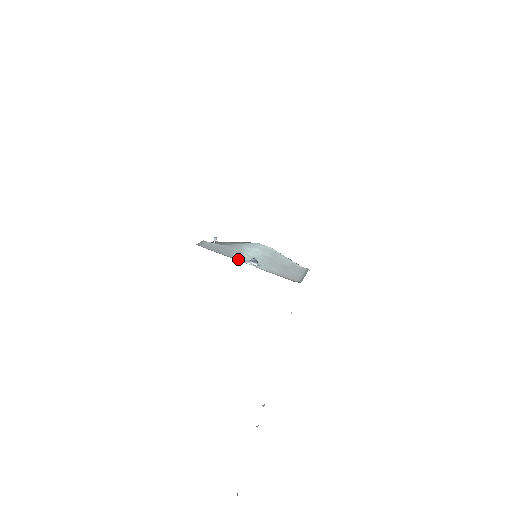
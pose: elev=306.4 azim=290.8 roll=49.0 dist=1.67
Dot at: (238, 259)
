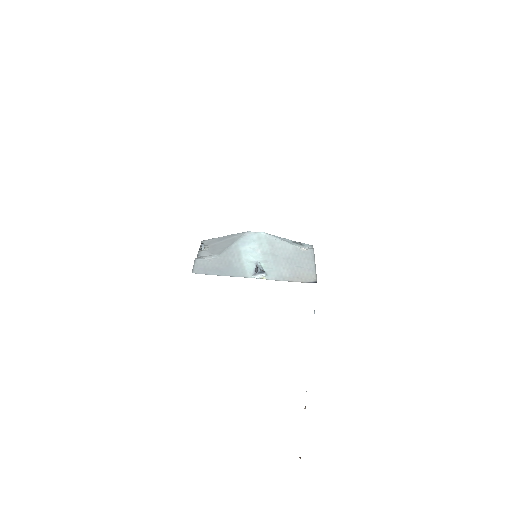
Dot at: (243, 275)
